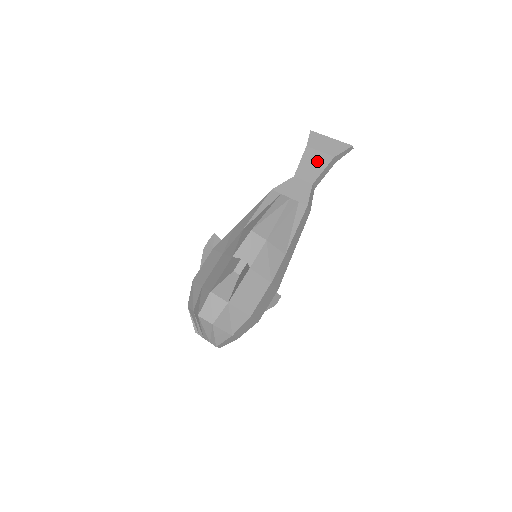
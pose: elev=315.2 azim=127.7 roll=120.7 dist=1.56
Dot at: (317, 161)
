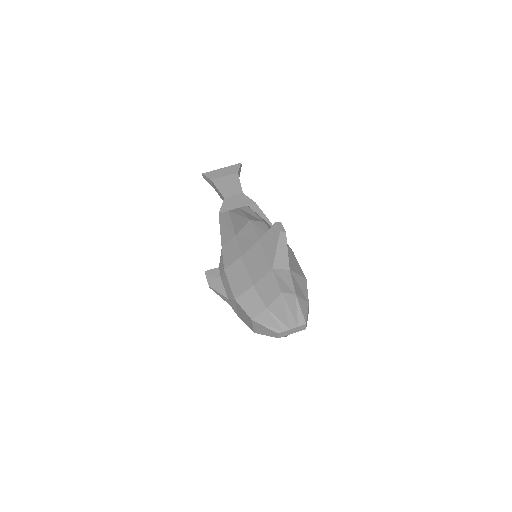
Dot at: (229, 182)
